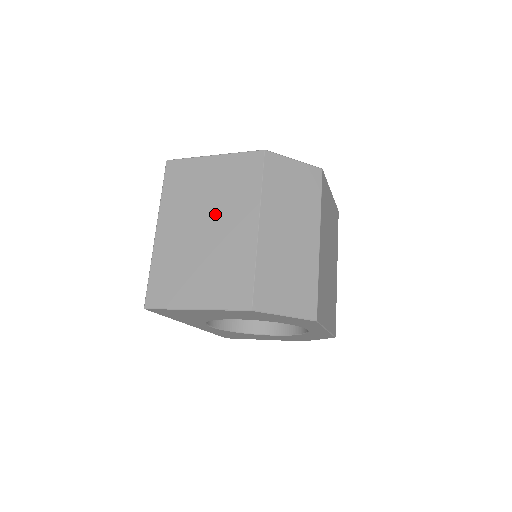
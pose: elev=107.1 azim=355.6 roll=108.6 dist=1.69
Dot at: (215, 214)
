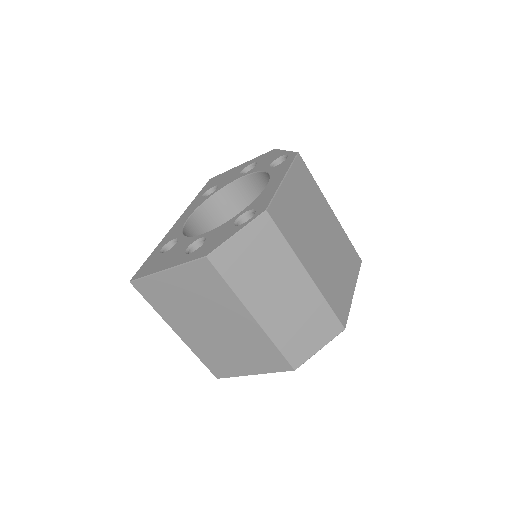
Dot at: (211, 316)
